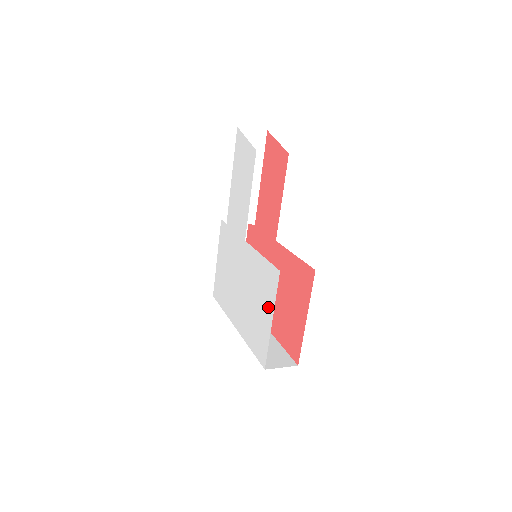
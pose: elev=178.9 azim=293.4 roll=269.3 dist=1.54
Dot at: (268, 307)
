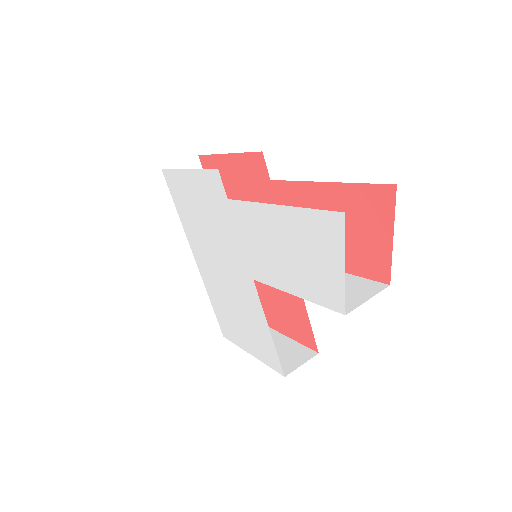
Dot at: (252, 347)
